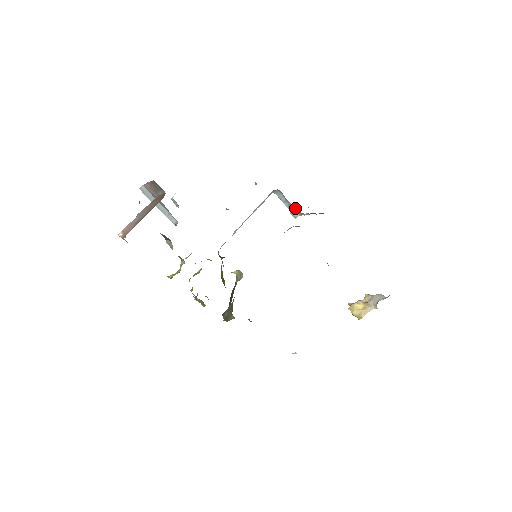
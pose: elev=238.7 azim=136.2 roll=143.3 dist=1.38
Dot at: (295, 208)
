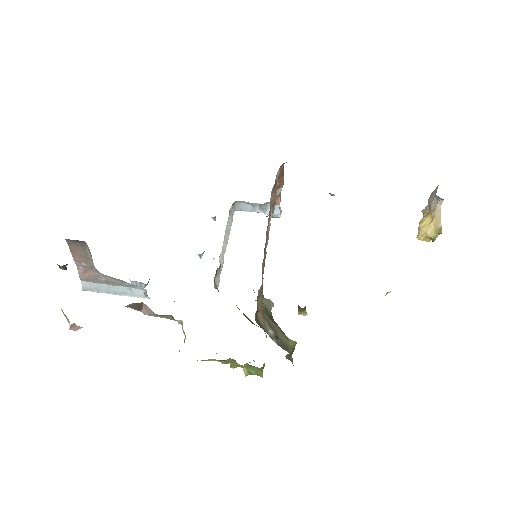
Dot at: (267, 203)
